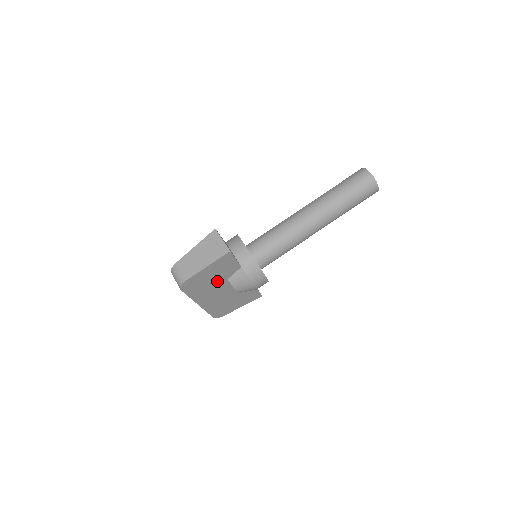
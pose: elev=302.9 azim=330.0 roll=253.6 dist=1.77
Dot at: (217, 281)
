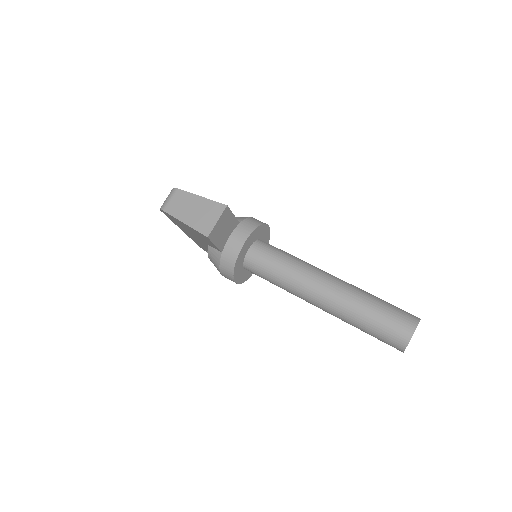
Dot at: (198, 237)
